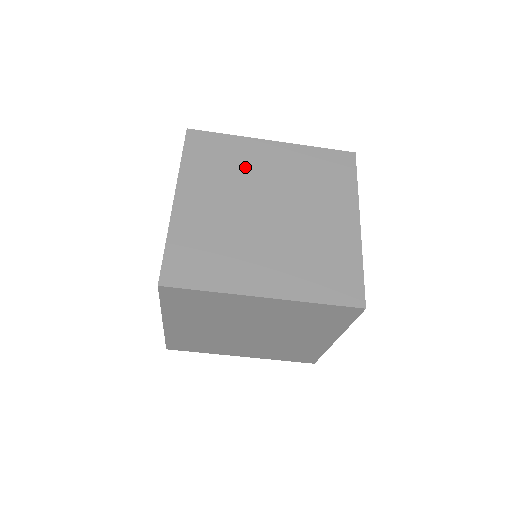
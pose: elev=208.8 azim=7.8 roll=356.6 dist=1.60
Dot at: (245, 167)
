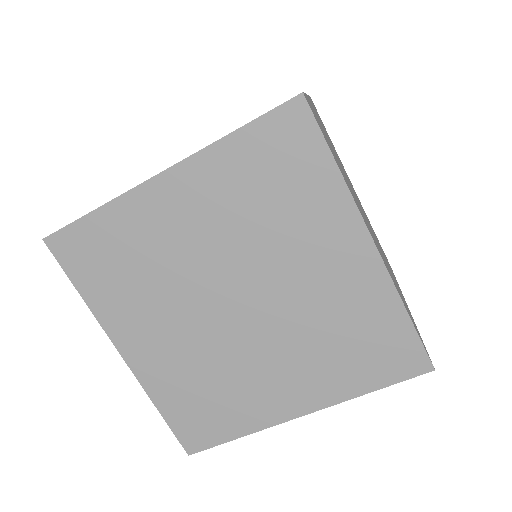
Dot at: occluded
